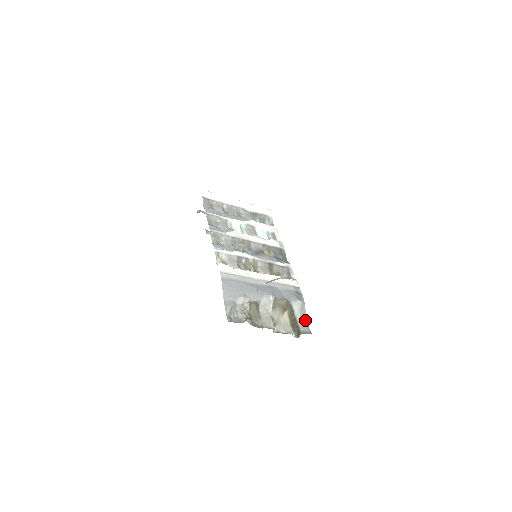
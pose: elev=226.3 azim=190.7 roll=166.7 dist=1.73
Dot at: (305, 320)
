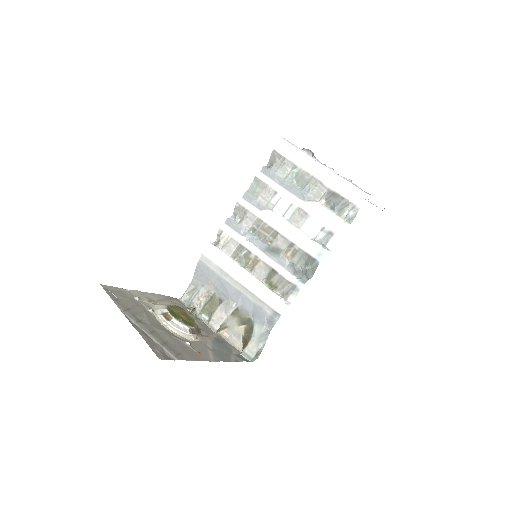
Dot at: (260, 345)
